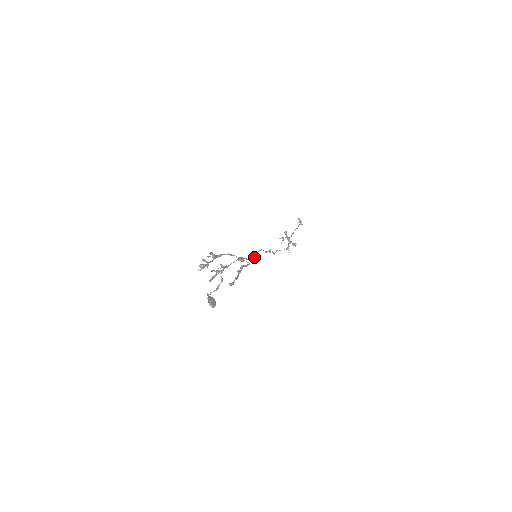
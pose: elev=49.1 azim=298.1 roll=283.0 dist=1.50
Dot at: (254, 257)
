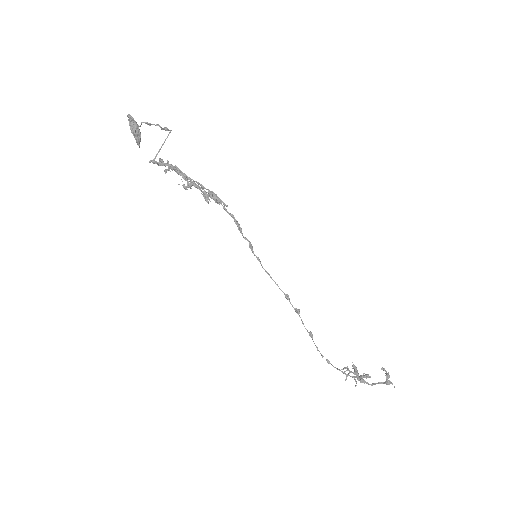
Dot at: (247, 239)
